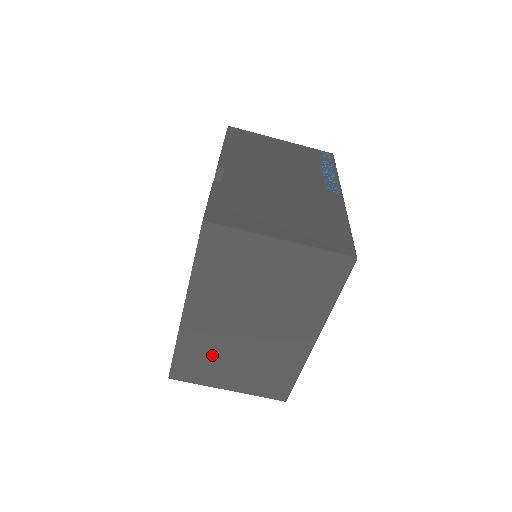
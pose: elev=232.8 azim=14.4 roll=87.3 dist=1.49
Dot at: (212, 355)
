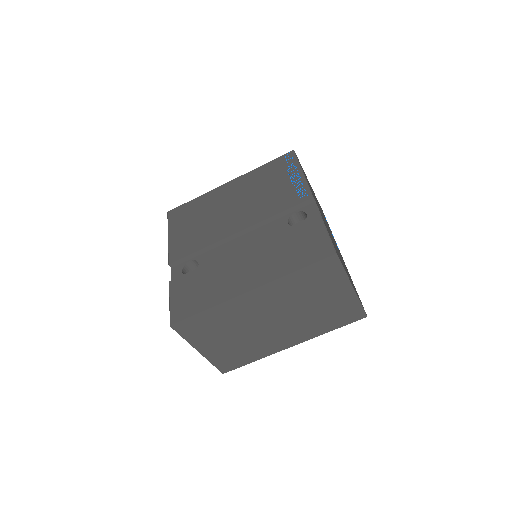
Dot at: (224, 326)
